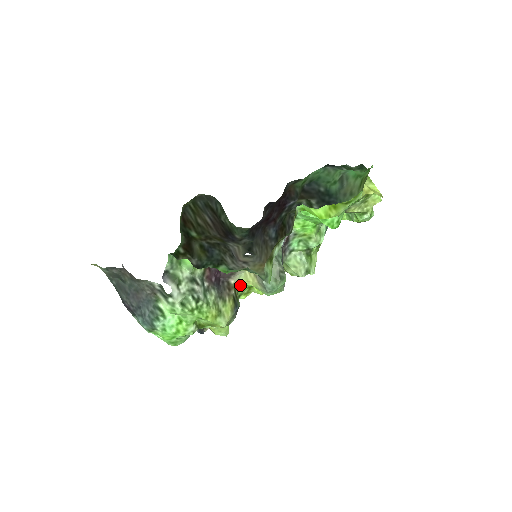
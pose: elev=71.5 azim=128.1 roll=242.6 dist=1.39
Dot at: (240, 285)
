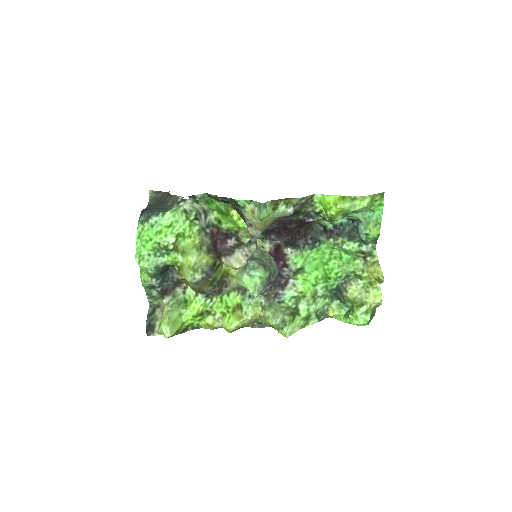
Dot at: (219, 299)
